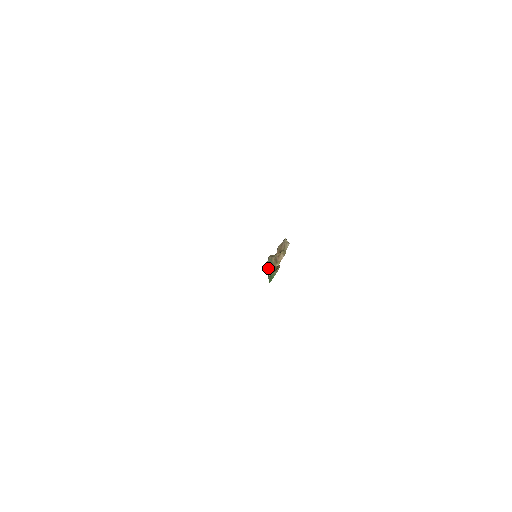
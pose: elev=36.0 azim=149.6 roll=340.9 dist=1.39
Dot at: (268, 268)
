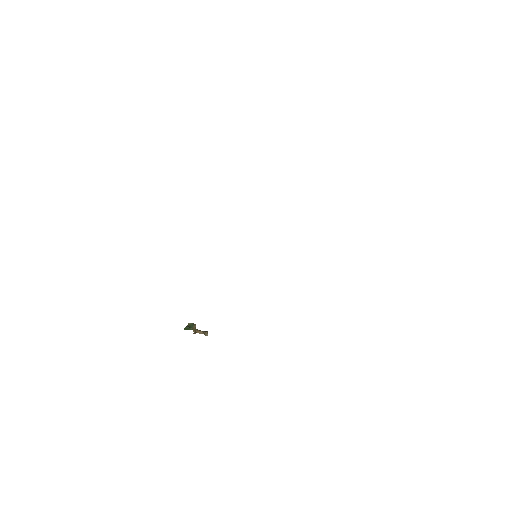
Dot at: (188, 325)
